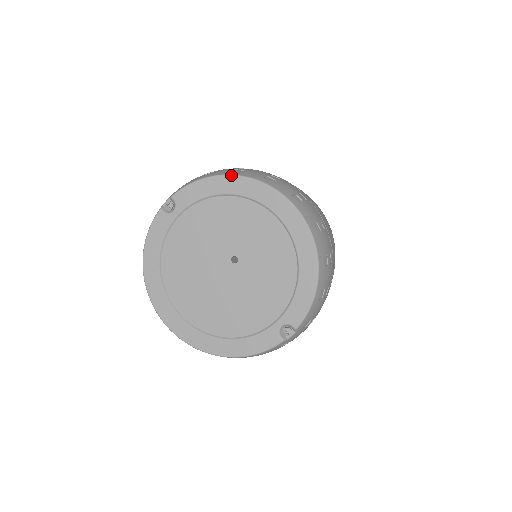
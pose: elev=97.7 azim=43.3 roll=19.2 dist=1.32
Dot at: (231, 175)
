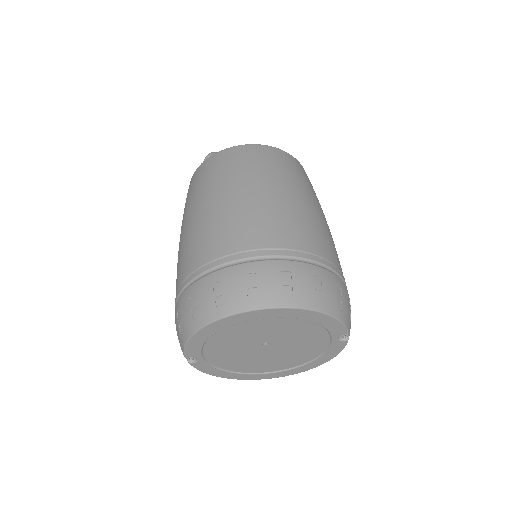
Dot at: (199, 331)
